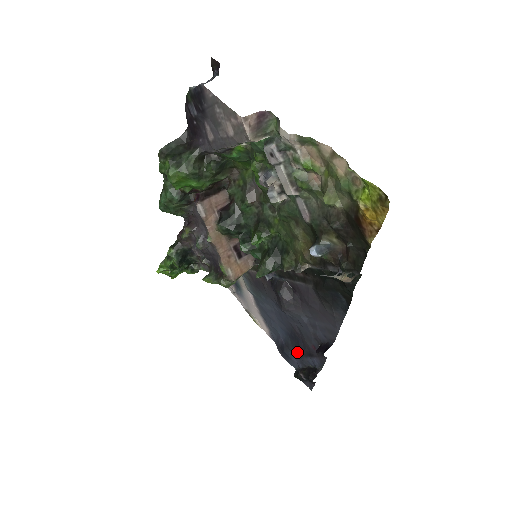
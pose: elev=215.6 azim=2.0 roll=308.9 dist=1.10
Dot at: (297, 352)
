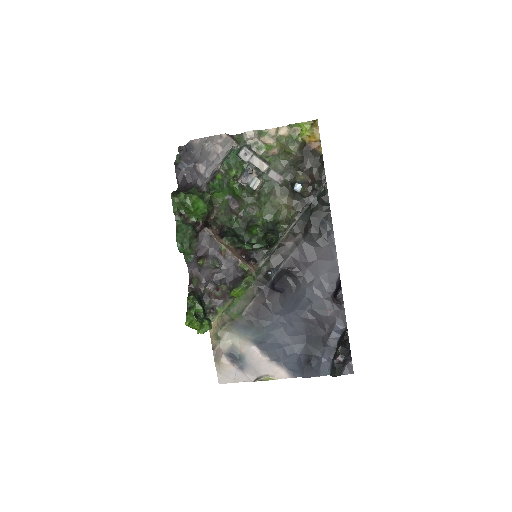
Dot at: (321, 346)
